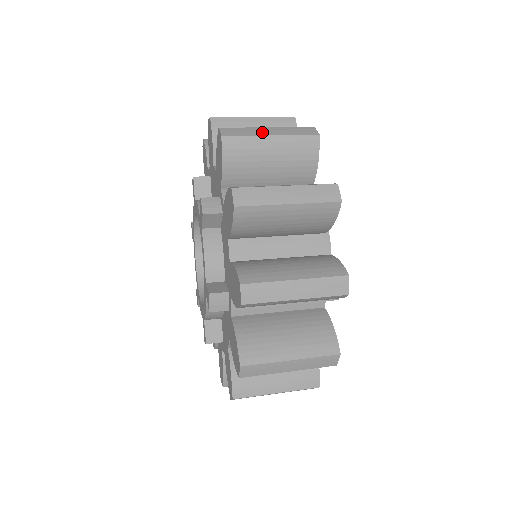
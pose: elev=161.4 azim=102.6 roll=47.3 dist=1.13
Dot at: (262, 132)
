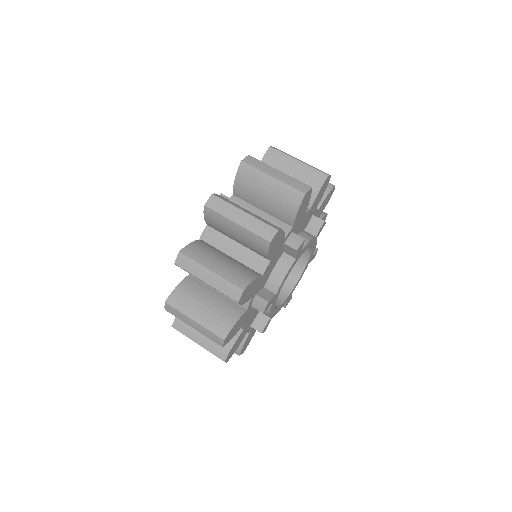
Dot at: (270, 172)
